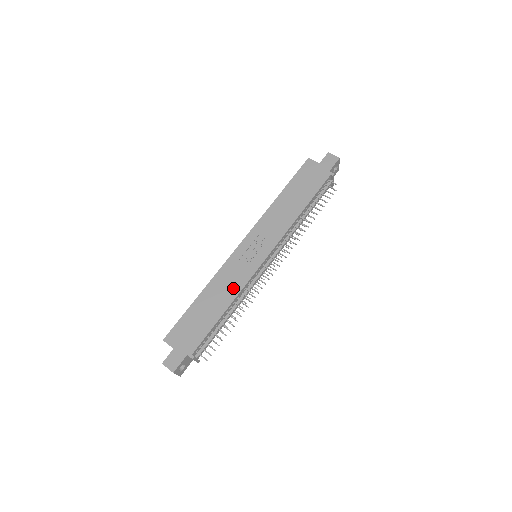
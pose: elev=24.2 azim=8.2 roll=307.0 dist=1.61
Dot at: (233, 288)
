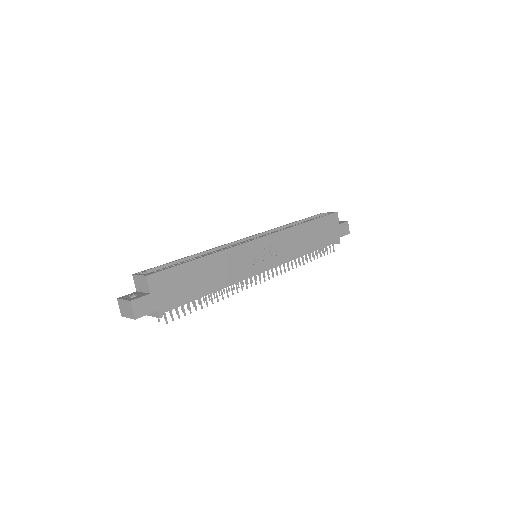
Dot at: (231, 275)
